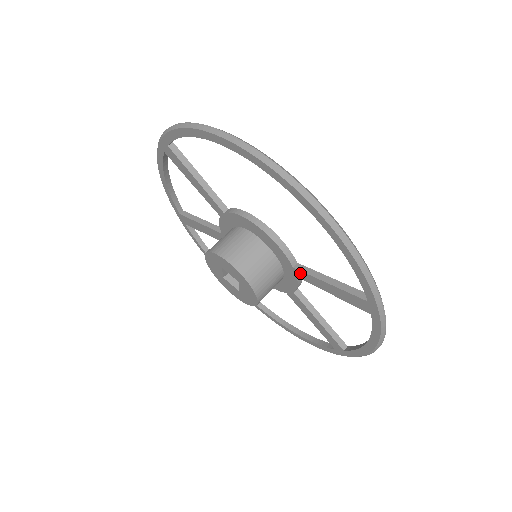
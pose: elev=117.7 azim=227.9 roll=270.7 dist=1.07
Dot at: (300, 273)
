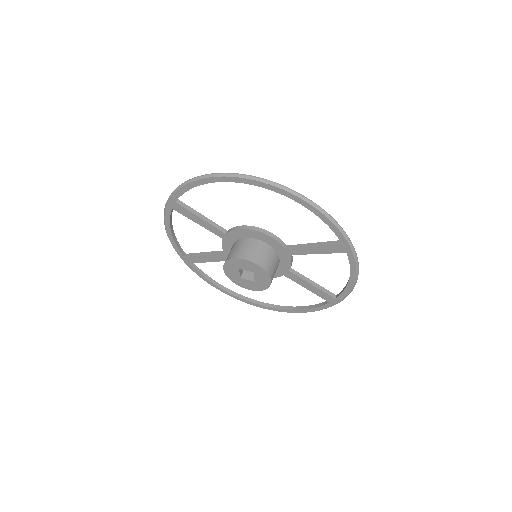
Dot at: (292, 250)
